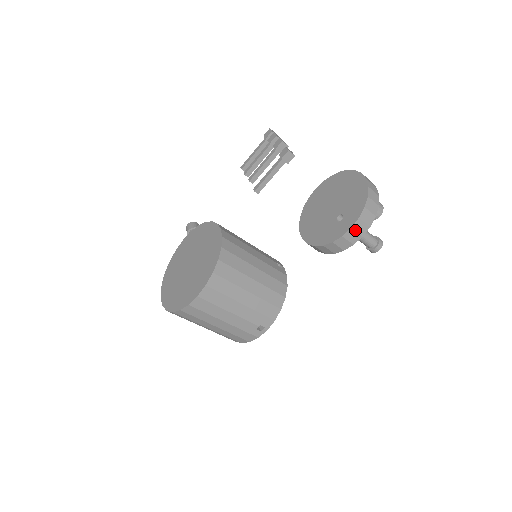
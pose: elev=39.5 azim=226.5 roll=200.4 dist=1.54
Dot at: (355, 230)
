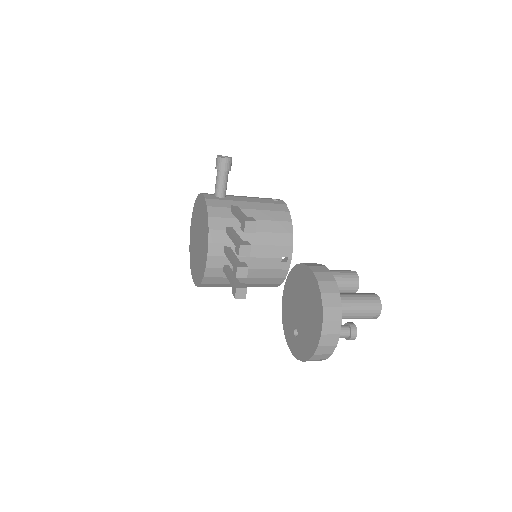
Dot at: occluded
